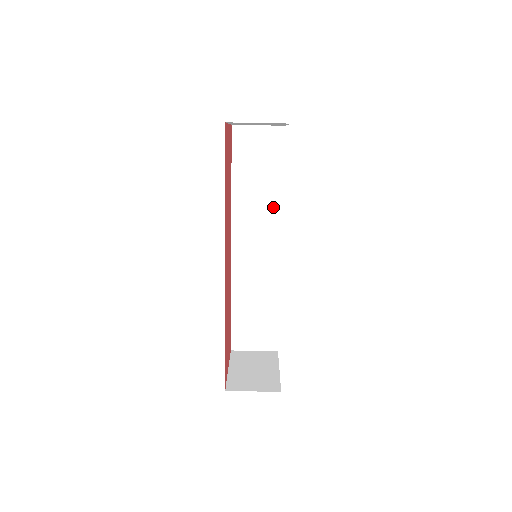
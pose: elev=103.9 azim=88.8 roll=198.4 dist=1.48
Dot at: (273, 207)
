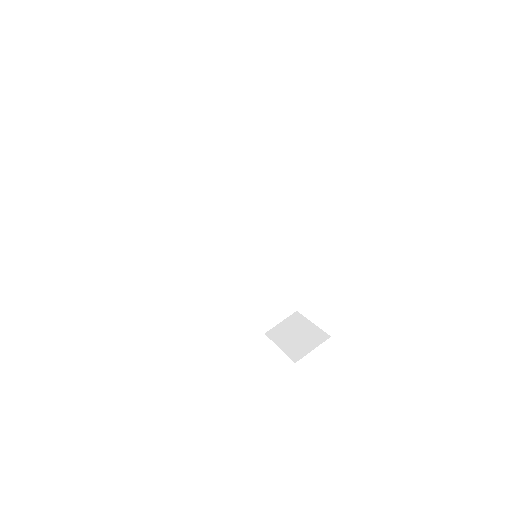
Dot at: (238, 211)
